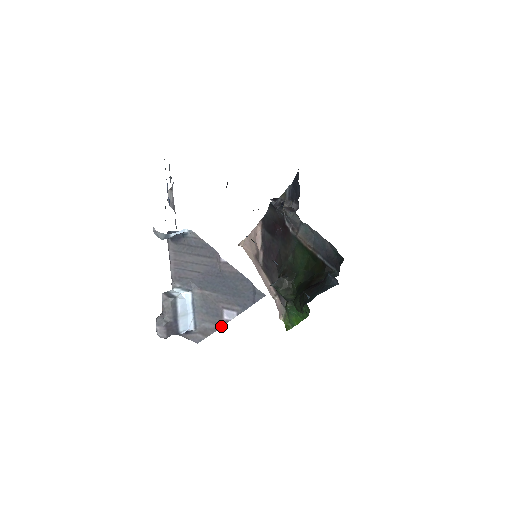
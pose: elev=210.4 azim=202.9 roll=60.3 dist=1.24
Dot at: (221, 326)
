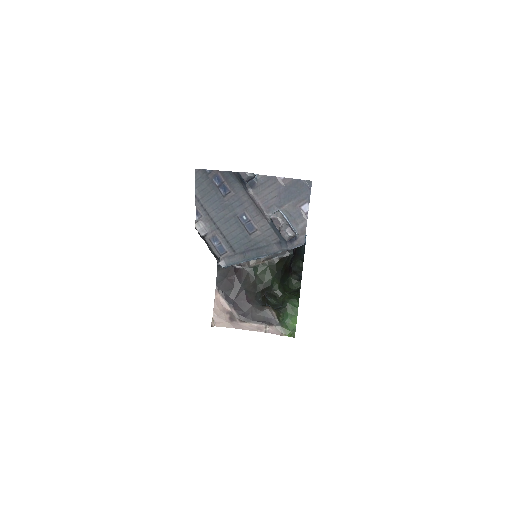
Dot at: occluded
